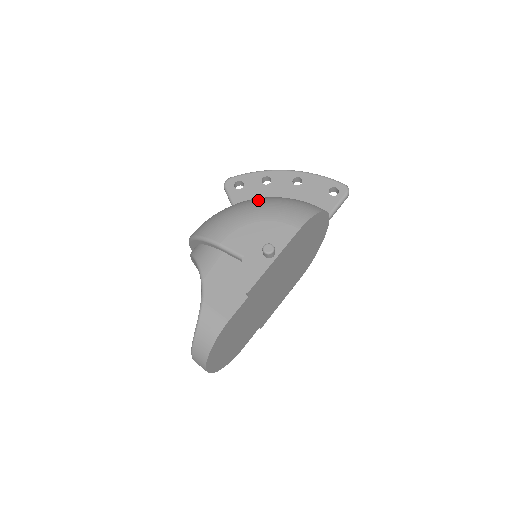
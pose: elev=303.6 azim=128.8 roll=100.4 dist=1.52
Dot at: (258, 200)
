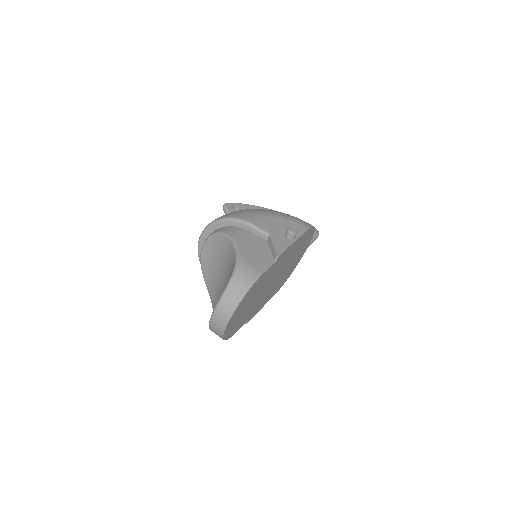
Dot at: occluded
